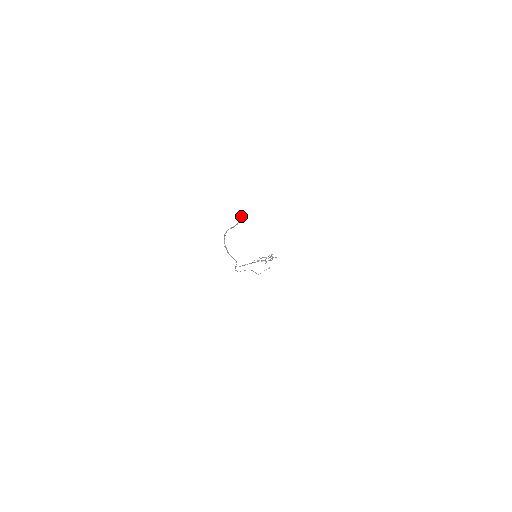
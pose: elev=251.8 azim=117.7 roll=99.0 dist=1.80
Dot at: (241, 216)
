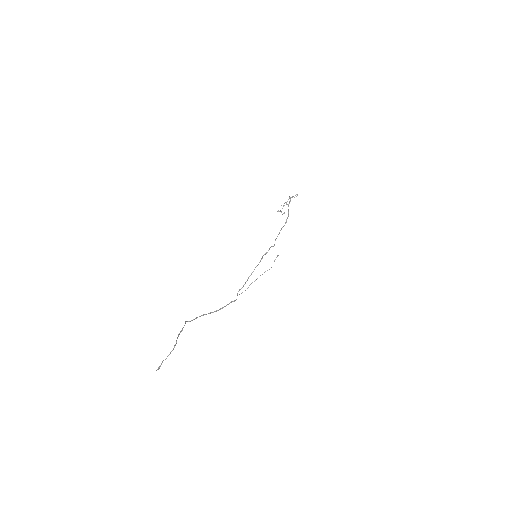
Dot at: occluded
